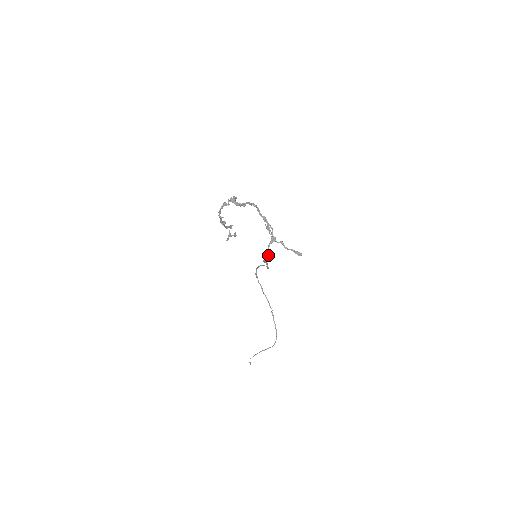
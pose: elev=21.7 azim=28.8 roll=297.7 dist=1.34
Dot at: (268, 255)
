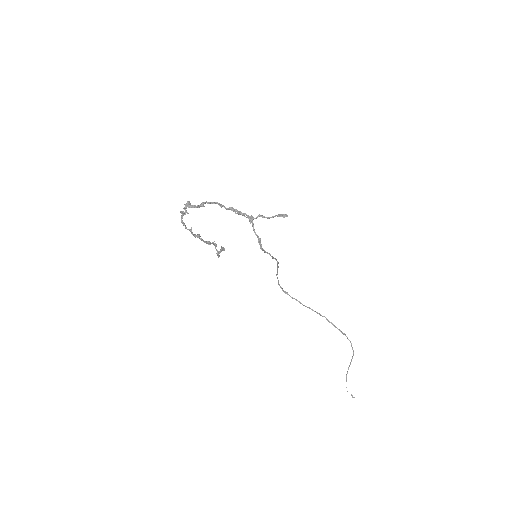
Dot at: (260, 240)
